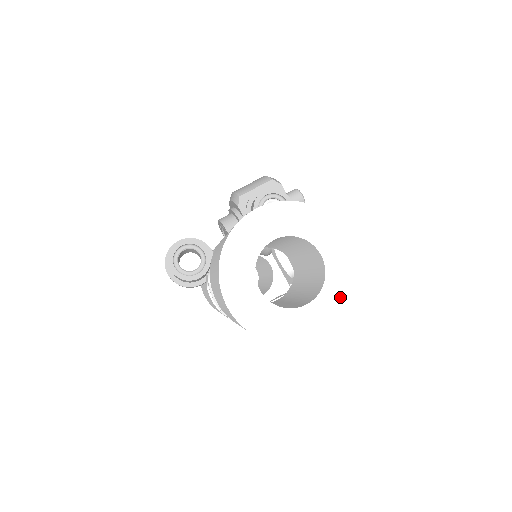
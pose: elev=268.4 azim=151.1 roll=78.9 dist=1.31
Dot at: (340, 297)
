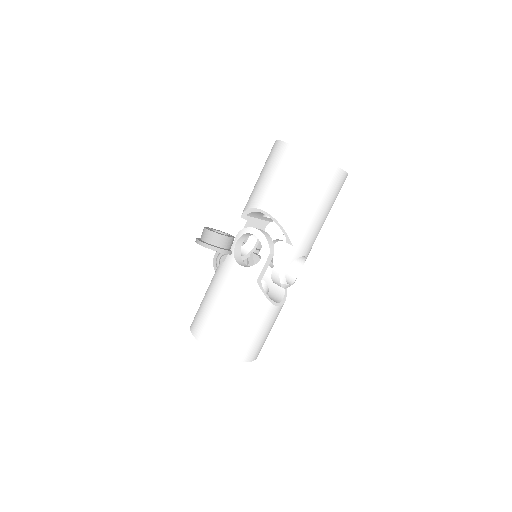
Dot at: occluded
